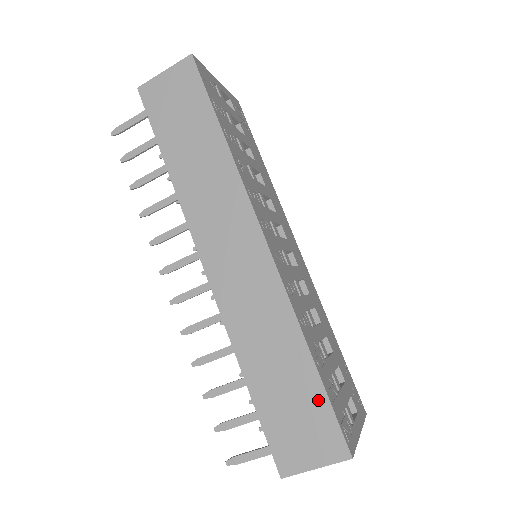
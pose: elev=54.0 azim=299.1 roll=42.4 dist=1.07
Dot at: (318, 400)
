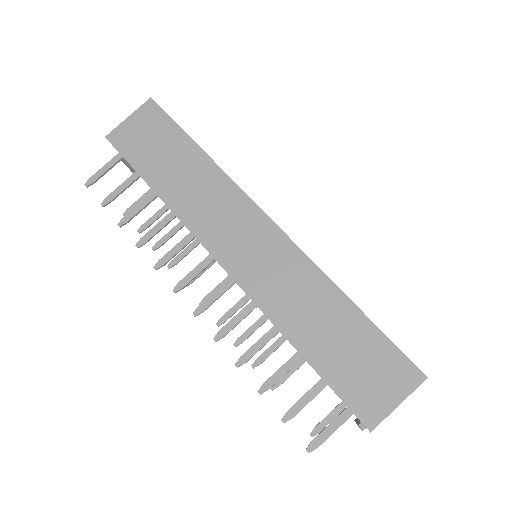
Dot at: (374, 338)
